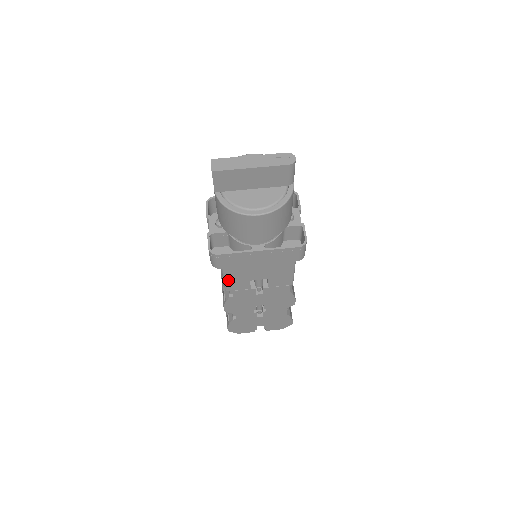
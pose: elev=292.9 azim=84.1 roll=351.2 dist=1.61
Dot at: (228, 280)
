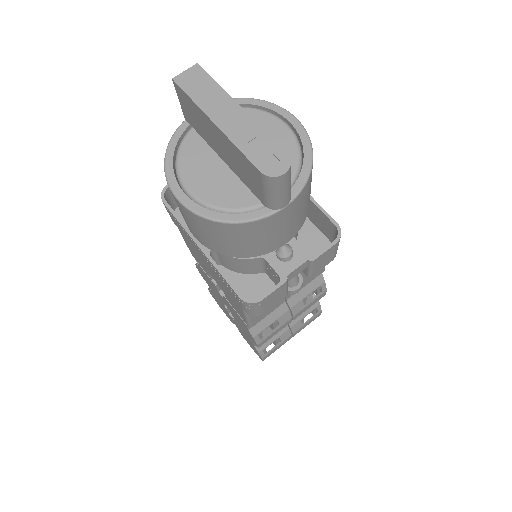
Dot at: occluded
